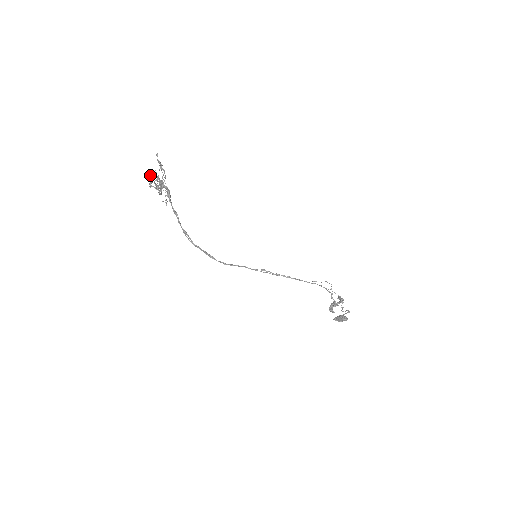
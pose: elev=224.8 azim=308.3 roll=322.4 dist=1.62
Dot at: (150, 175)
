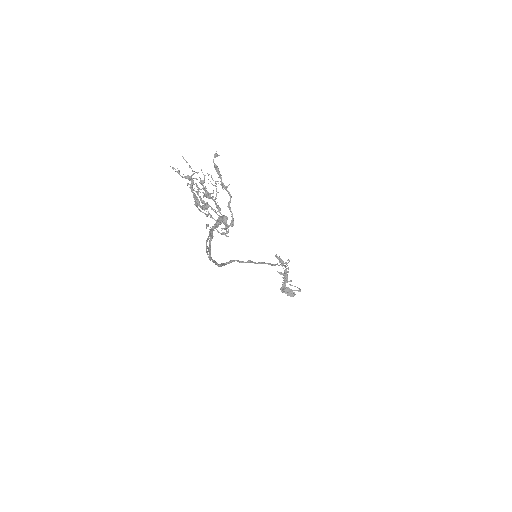
Dot at: (190, 177)
